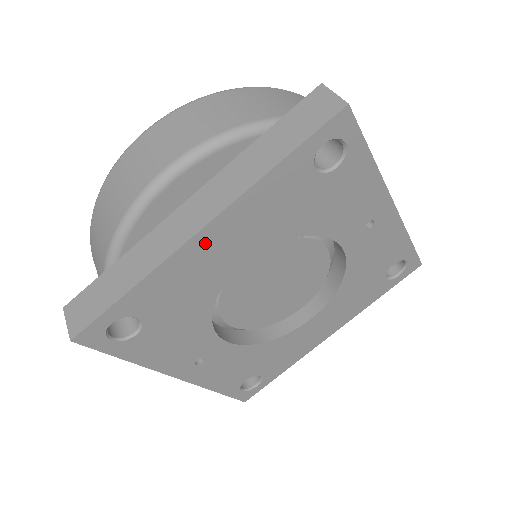
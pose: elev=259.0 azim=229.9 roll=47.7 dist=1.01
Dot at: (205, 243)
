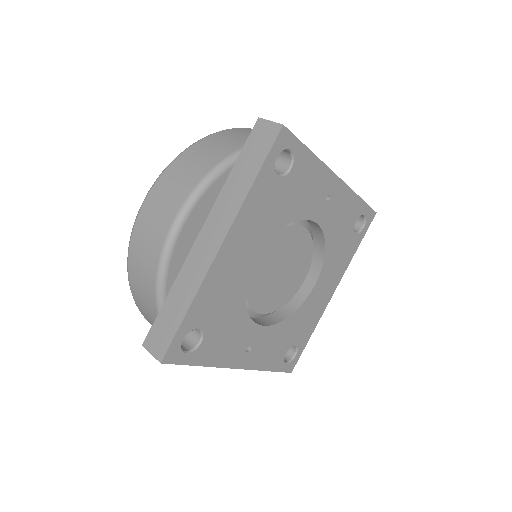
Dot at: (226, 256)
